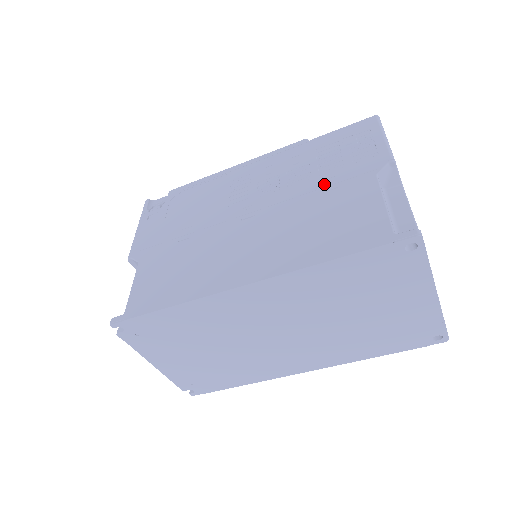
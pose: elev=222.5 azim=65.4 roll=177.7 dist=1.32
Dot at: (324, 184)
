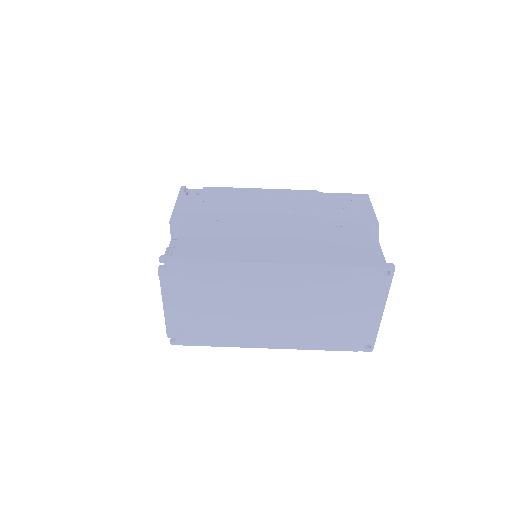
Dot at: (332, 222)
